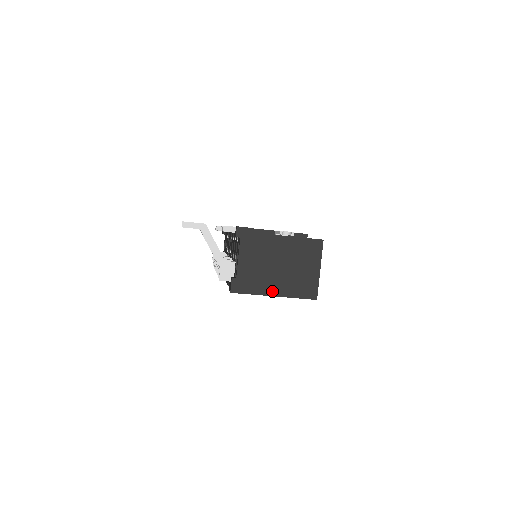
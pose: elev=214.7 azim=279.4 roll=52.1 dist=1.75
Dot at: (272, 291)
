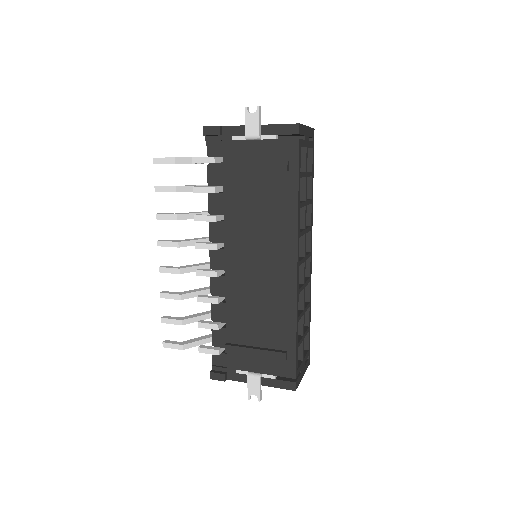
Dot at: occluded
